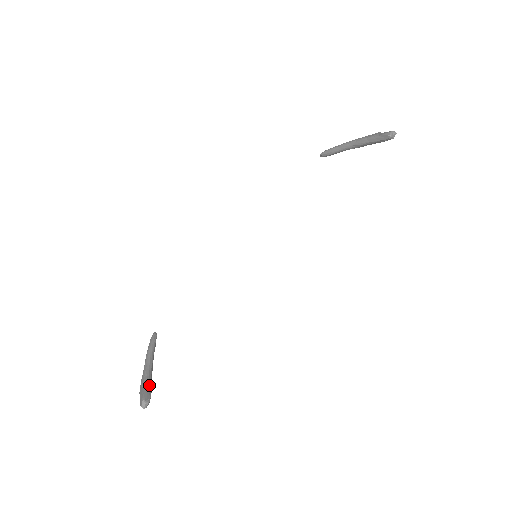
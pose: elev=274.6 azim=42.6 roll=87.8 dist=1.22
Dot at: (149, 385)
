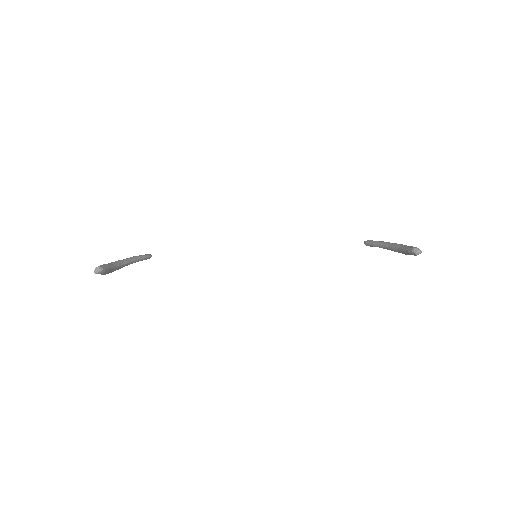
Dot at: (112, 266)
